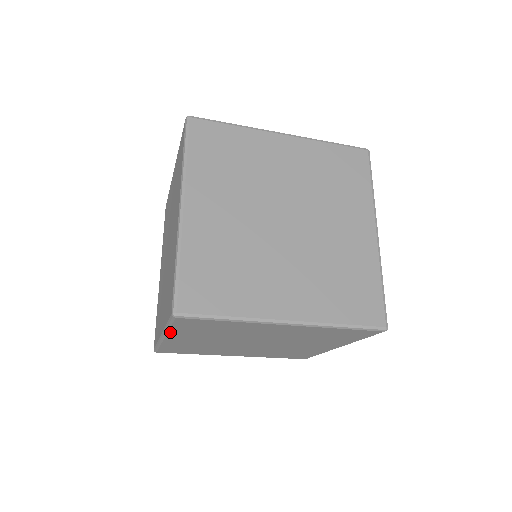
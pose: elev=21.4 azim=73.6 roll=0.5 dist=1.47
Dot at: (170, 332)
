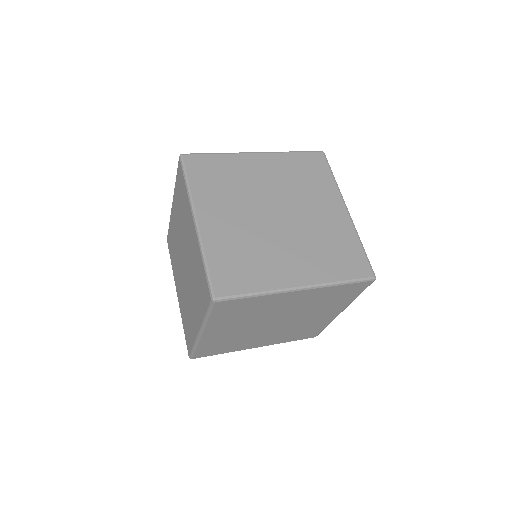
Dot at: occluded
